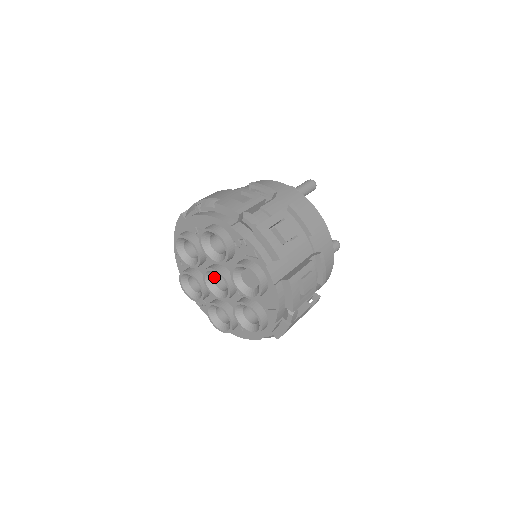
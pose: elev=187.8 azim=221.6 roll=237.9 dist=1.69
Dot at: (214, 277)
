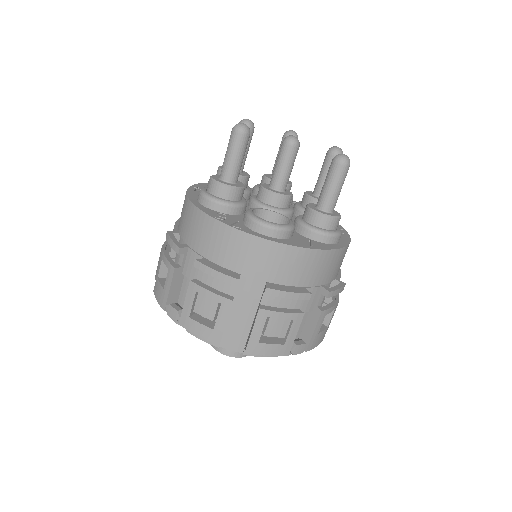
Dot at: occluded
